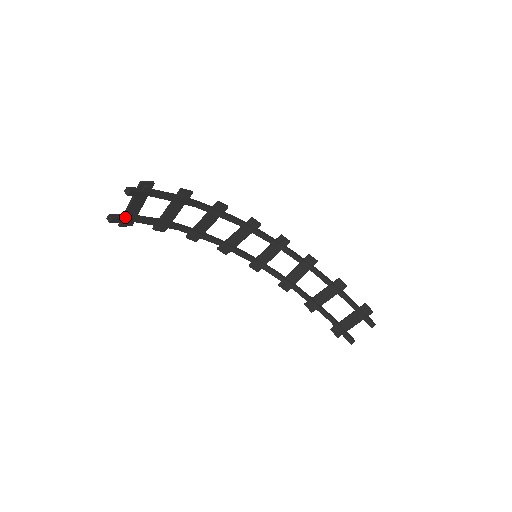
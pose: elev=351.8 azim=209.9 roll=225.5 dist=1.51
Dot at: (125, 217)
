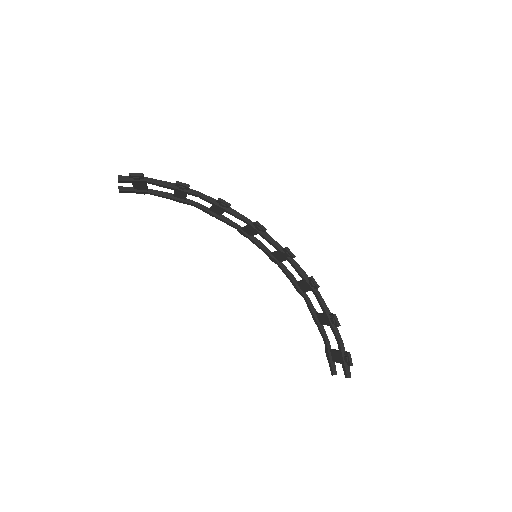
Dot at: (134, 190)
